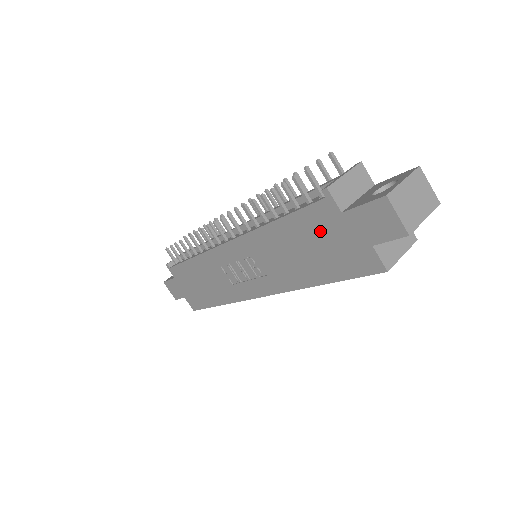
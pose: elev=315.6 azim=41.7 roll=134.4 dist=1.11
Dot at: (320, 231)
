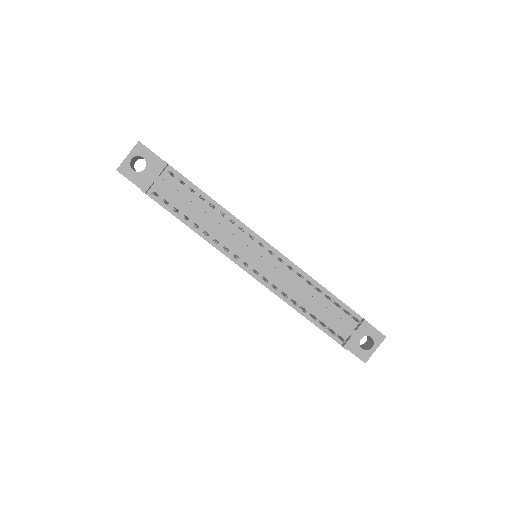
Dot at: occluded
